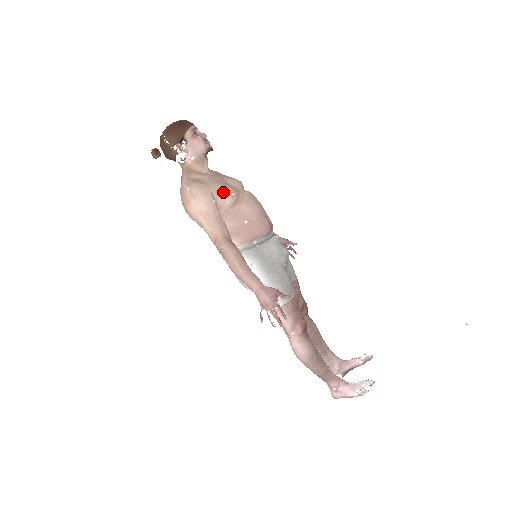
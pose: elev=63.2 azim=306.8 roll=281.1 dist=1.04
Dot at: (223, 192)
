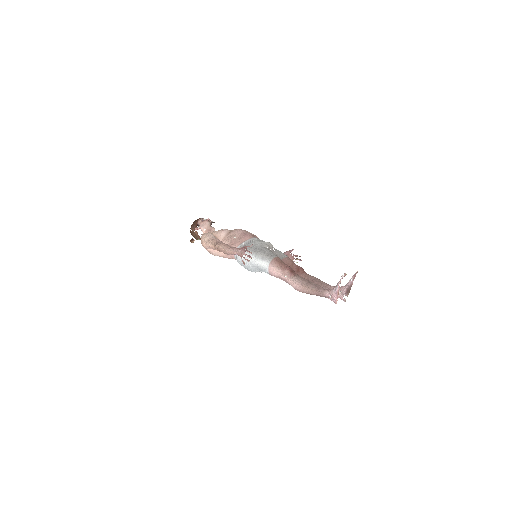
Dot at: (218, 231)
